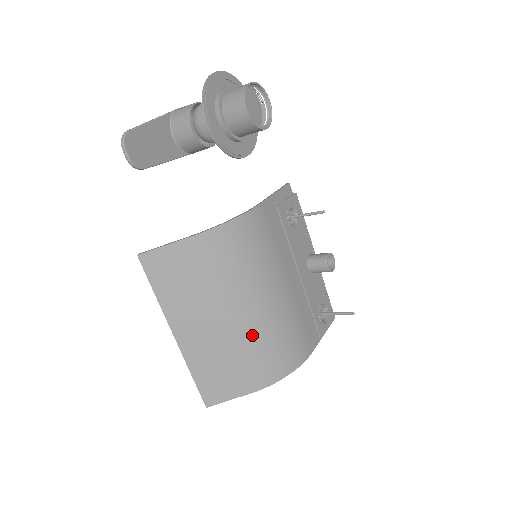
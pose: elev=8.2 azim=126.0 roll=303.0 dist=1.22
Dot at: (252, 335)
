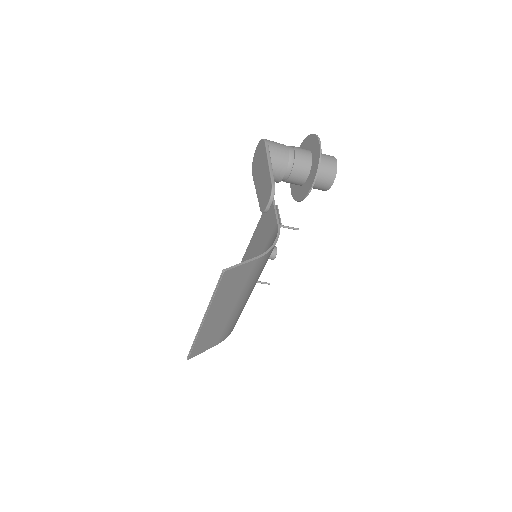
Dot at: (240, 311)
